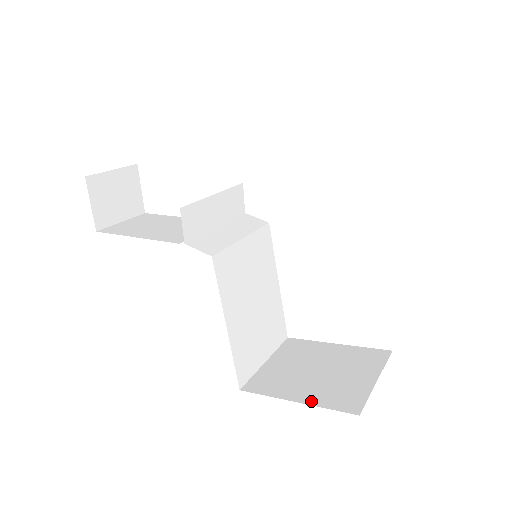
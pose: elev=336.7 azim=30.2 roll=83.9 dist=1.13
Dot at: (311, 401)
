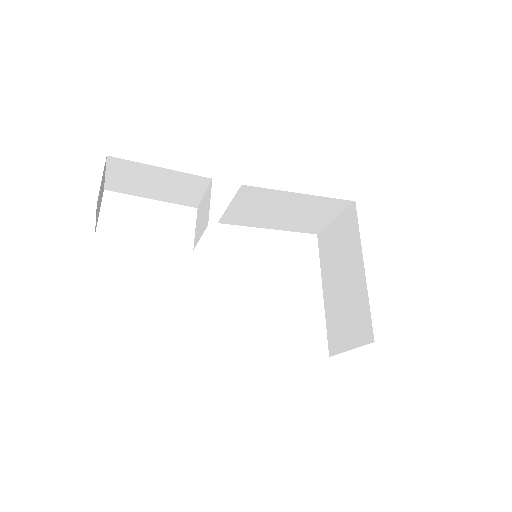
Dot at: occluded
